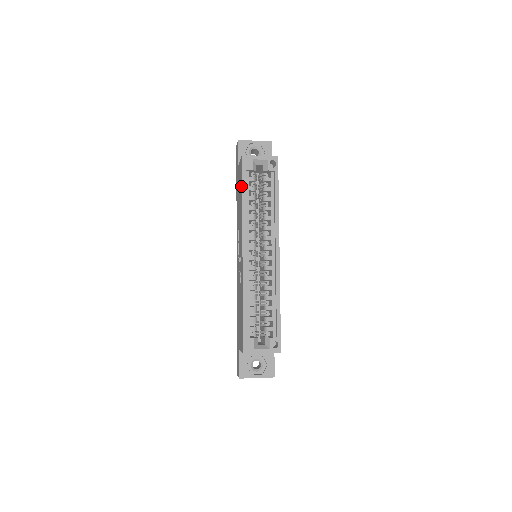
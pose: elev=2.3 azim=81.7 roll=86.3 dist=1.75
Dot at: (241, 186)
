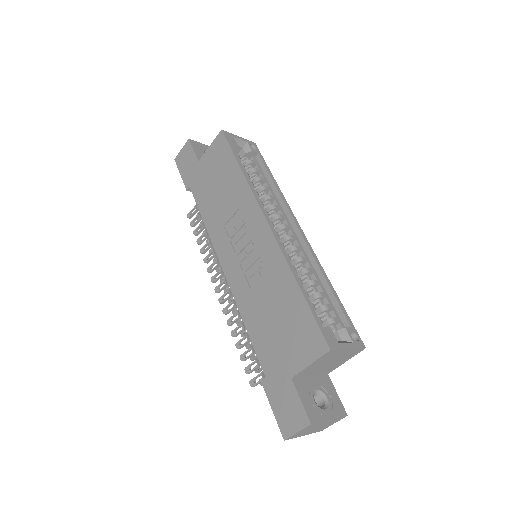
Dot at: (230, 160)
